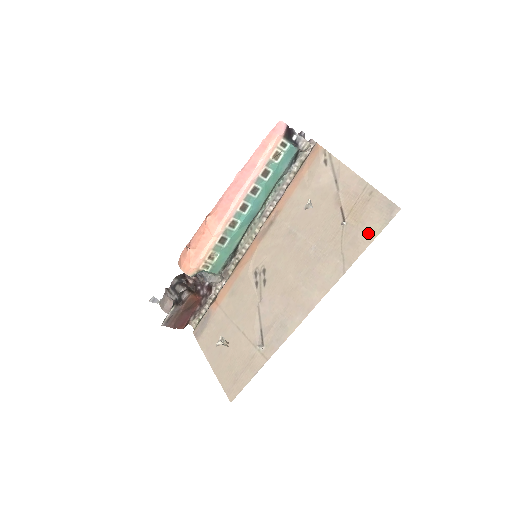
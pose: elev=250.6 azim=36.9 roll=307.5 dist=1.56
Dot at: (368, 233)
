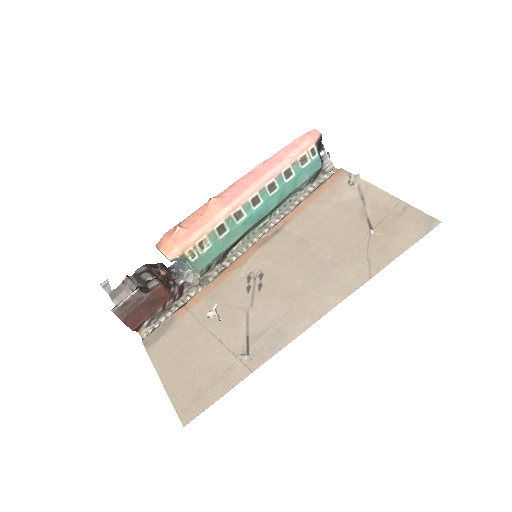
Dot at: (402, 242)
